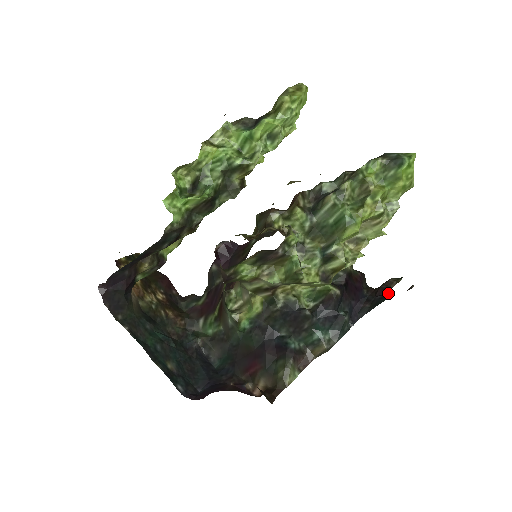
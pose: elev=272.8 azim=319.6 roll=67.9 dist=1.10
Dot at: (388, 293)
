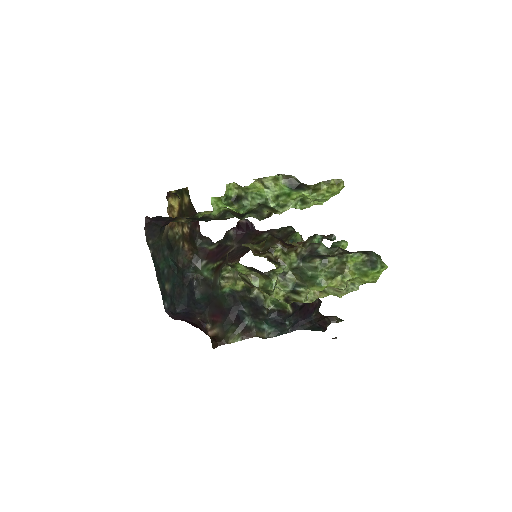
Dot at: (324, 327)
